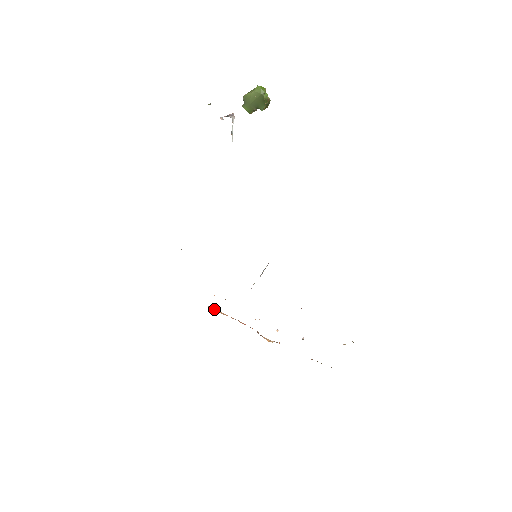
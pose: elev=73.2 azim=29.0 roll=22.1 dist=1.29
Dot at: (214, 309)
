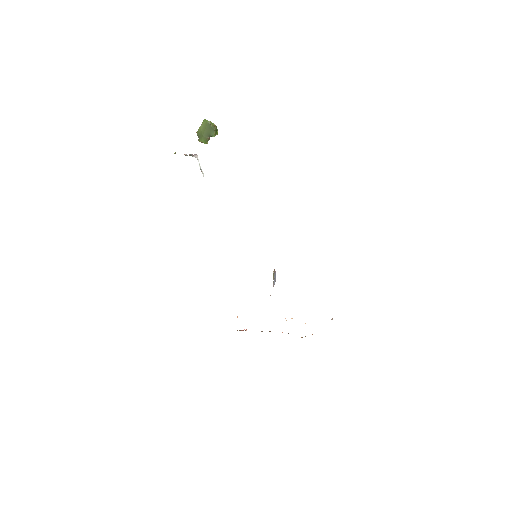
Dot at: (242, 330)
